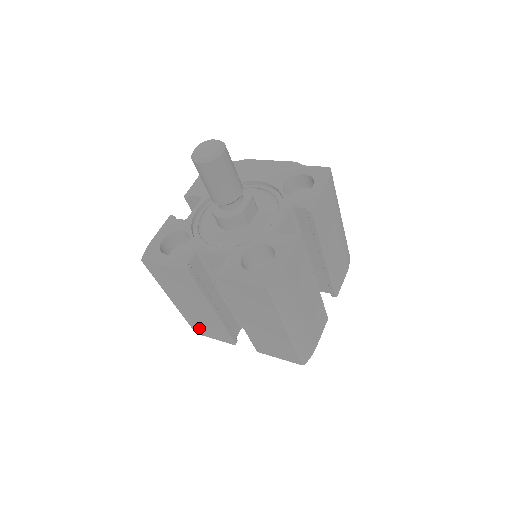
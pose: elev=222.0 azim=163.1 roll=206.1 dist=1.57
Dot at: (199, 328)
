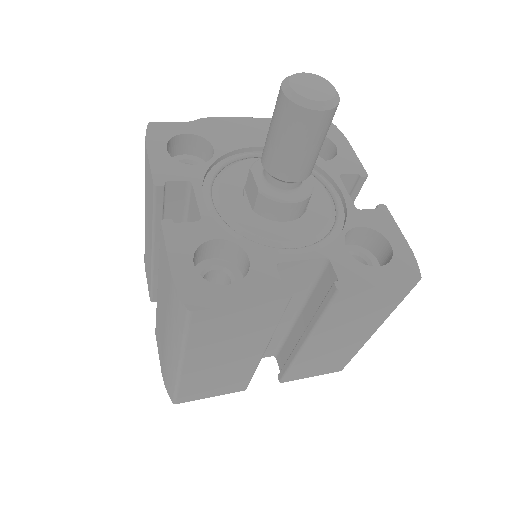
Dot at: (195, 392)
